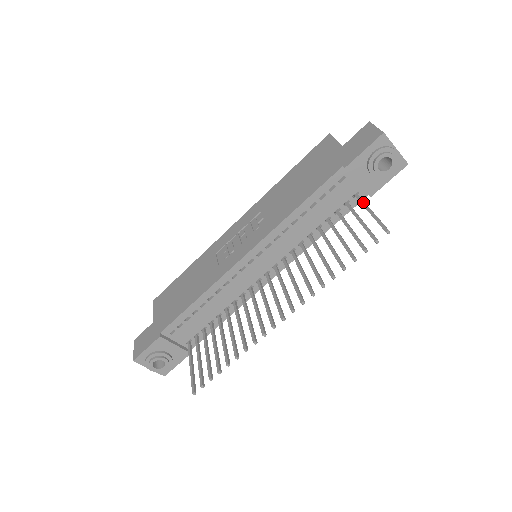
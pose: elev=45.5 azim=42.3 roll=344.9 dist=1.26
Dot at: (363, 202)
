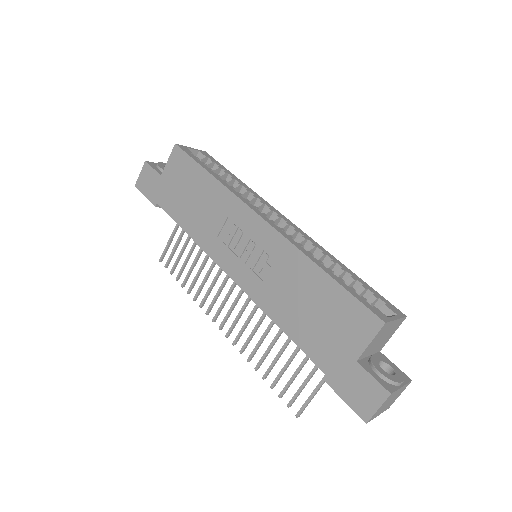
Dot at: occluded
